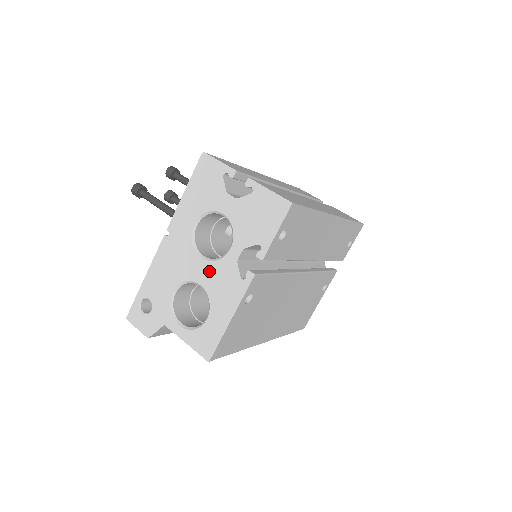
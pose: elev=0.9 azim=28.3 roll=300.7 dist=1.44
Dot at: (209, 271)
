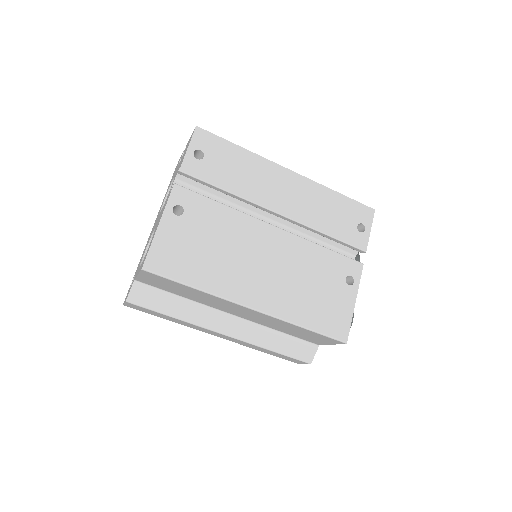
Dot at: occluded
